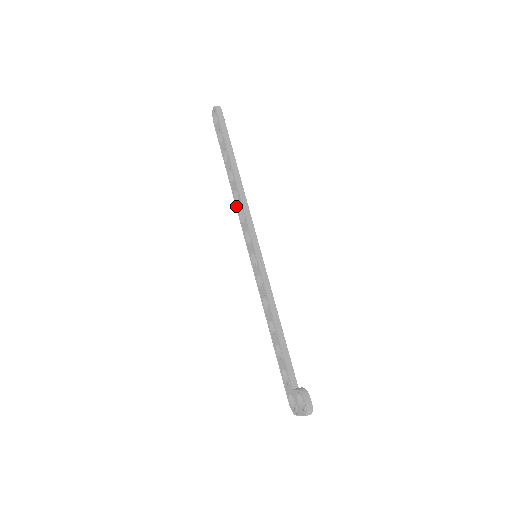
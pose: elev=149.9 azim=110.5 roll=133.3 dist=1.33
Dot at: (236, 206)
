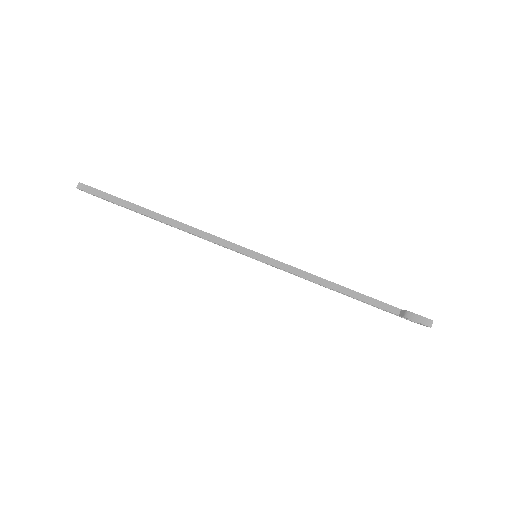
Dot at: occluded
